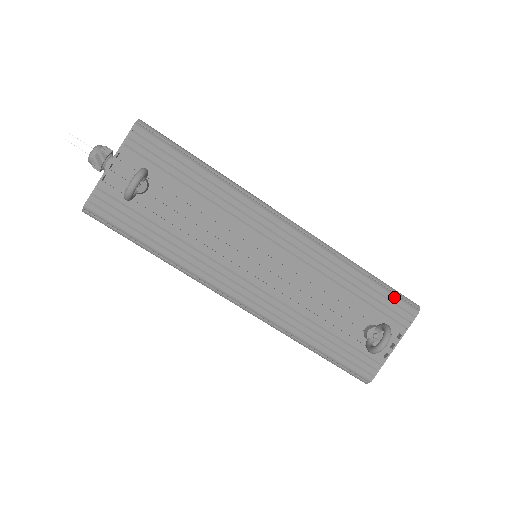
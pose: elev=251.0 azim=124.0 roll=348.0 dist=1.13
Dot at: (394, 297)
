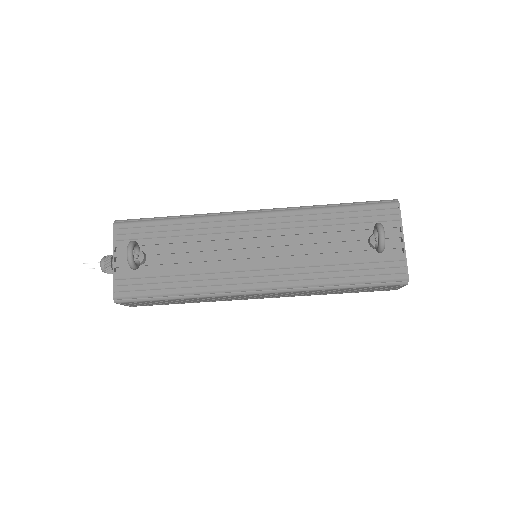
Dot at: (370, 205)
